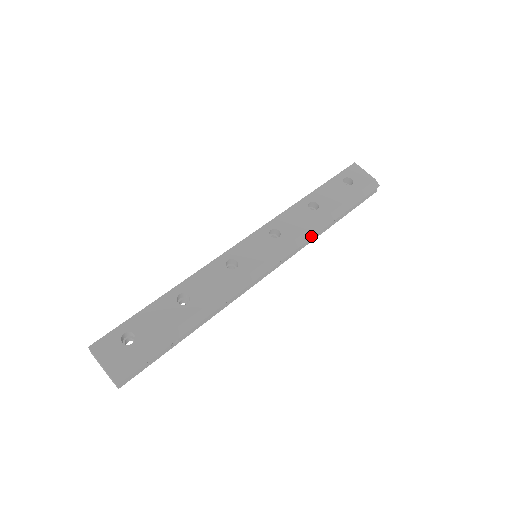
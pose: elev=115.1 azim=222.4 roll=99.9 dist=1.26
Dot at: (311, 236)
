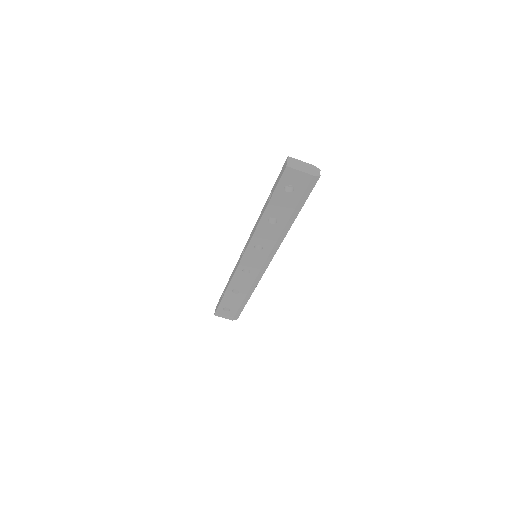
Dot at: (283, 238)
